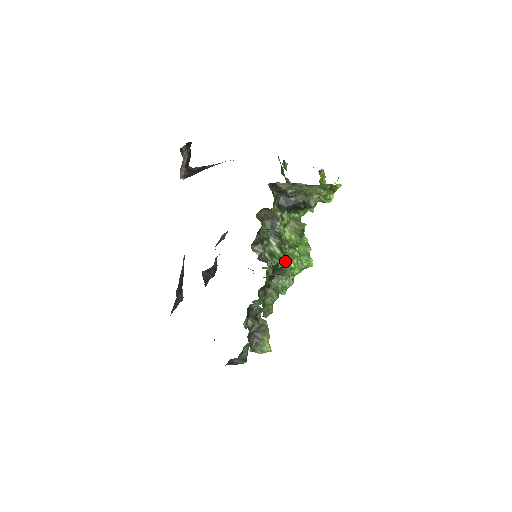
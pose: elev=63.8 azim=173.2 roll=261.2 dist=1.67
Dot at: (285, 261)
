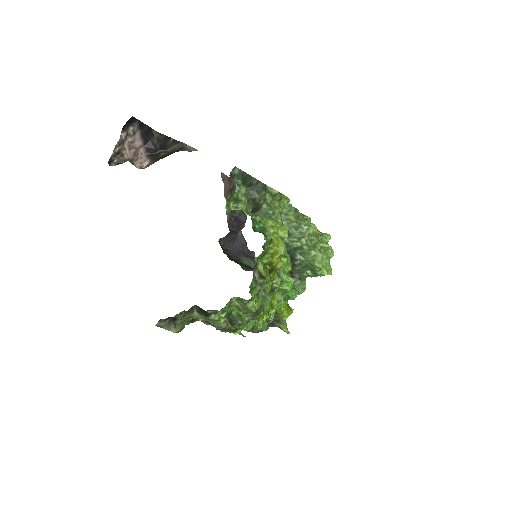
Dot at: occluded
